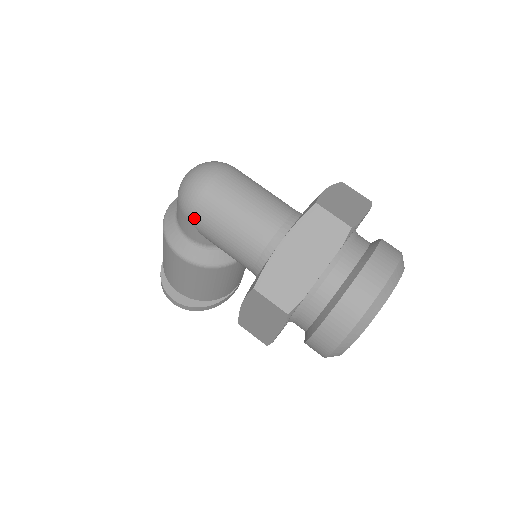
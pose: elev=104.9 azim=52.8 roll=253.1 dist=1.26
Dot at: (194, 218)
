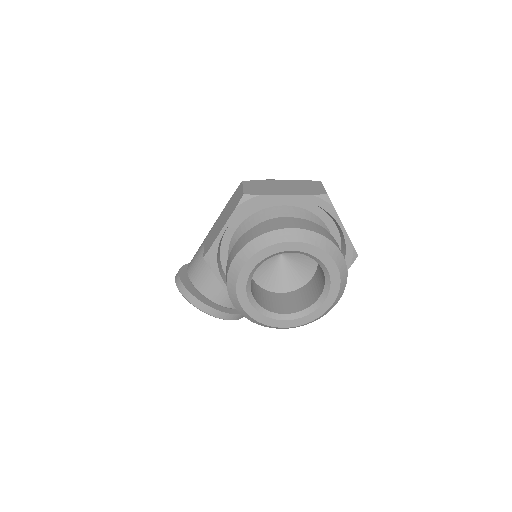
Dot at: occluded
